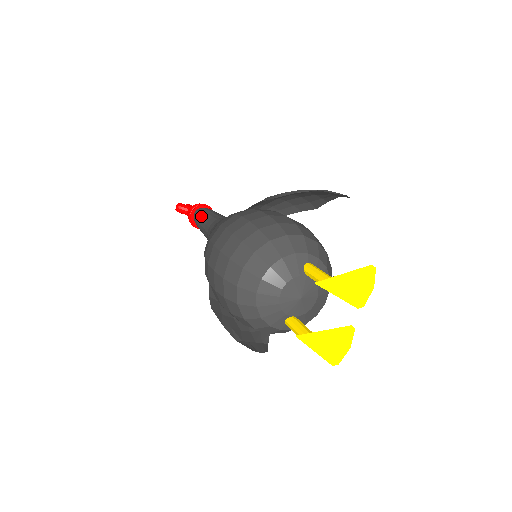
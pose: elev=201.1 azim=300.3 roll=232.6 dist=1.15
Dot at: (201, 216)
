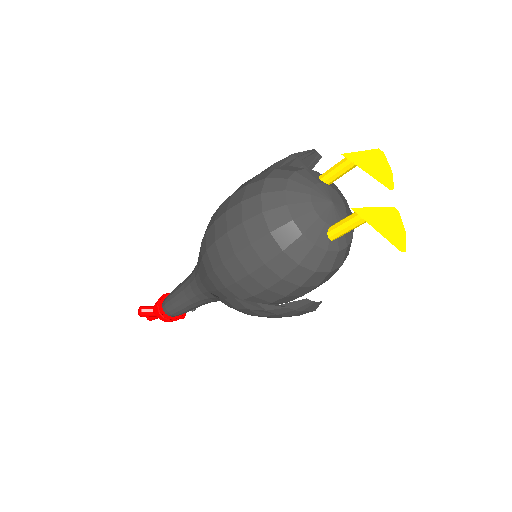
Dot at: (173, 290)
